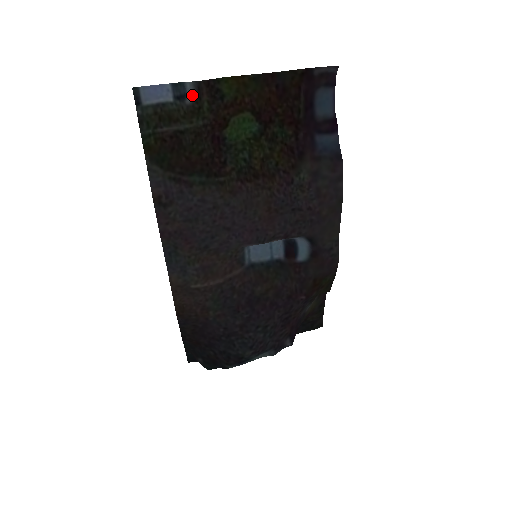
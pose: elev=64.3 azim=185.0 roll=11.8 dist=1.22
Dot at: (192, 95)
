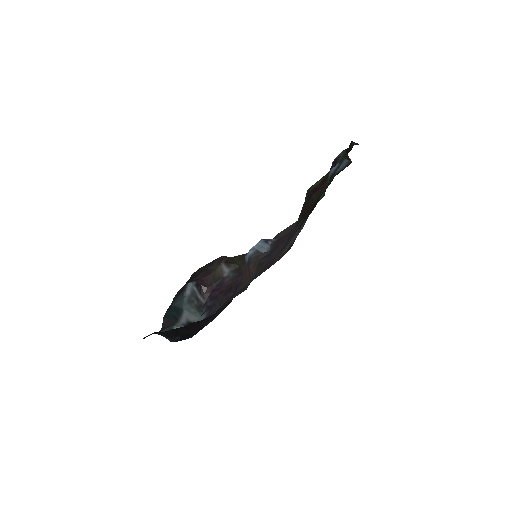
Dot at: (342, 168)
